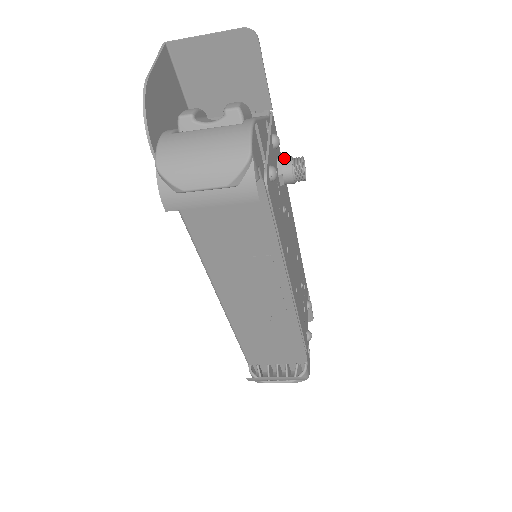
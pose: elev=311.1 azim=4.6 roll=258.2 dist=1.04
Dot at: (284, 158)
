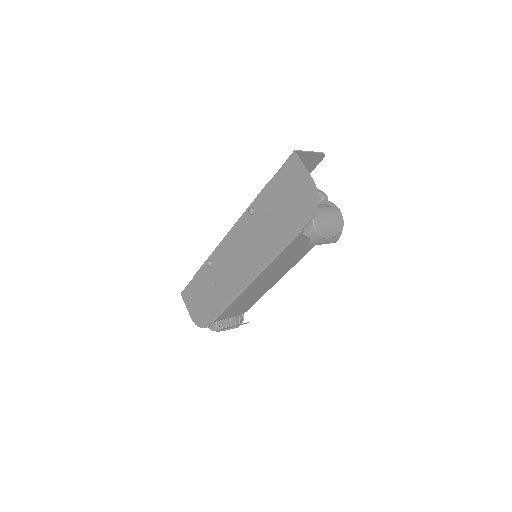
Dot at: occluded
